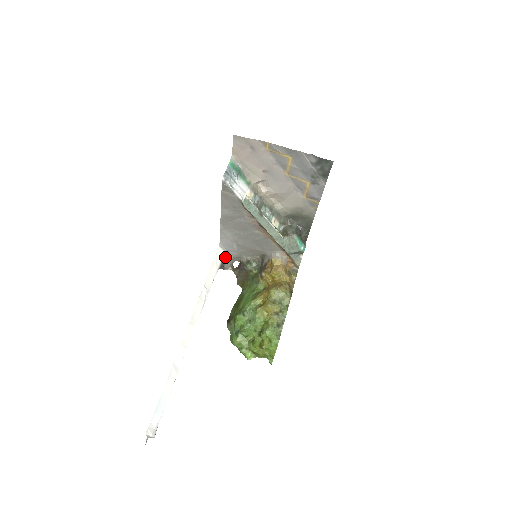
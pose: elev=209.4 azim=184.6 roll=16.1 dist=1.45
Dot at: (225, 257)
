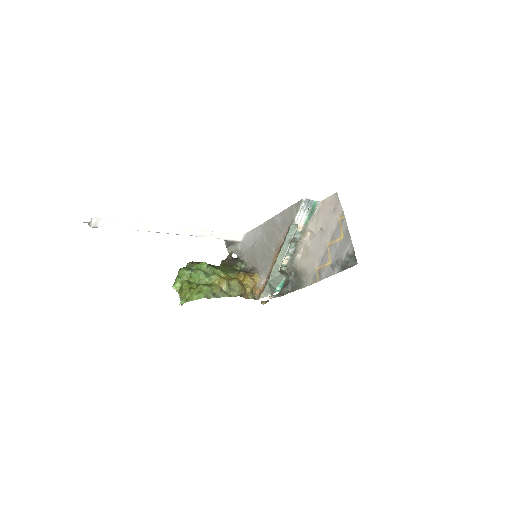
Dot at: (237, 243)
